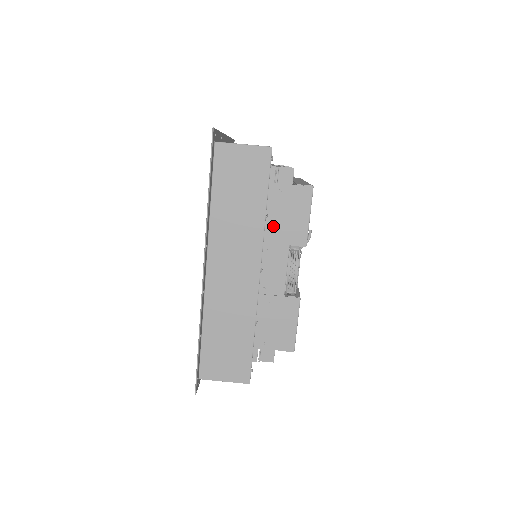
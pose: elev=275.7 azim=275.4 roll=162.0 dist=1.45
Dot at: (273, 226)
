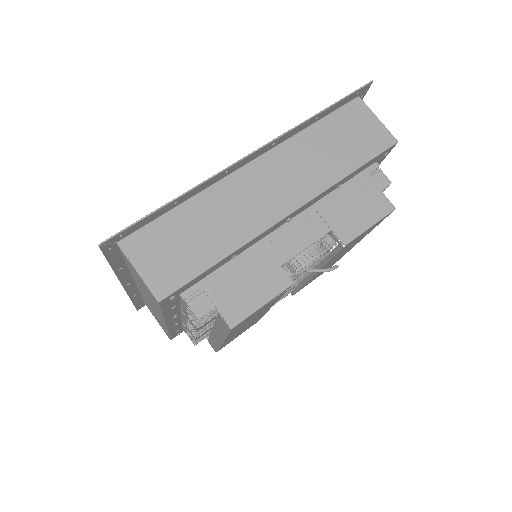
Dot at: (333, 202)
